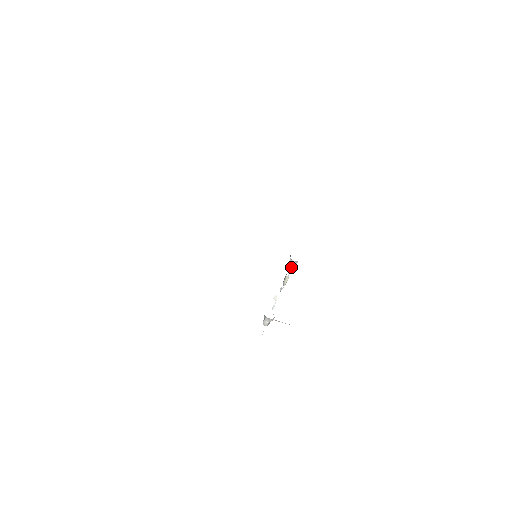
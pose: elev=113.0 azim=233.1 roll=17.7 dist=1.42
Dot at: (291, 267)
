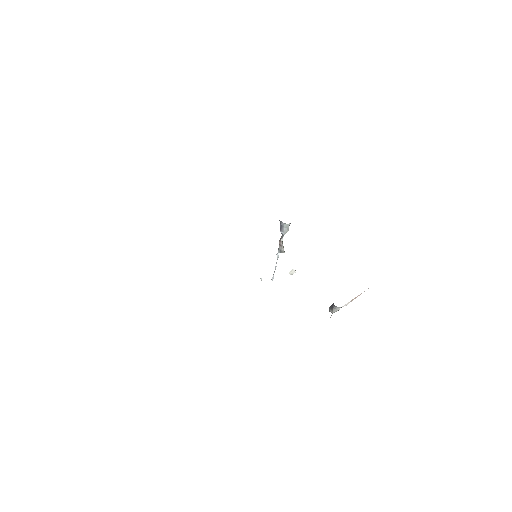
Dot at: (287, 231)
